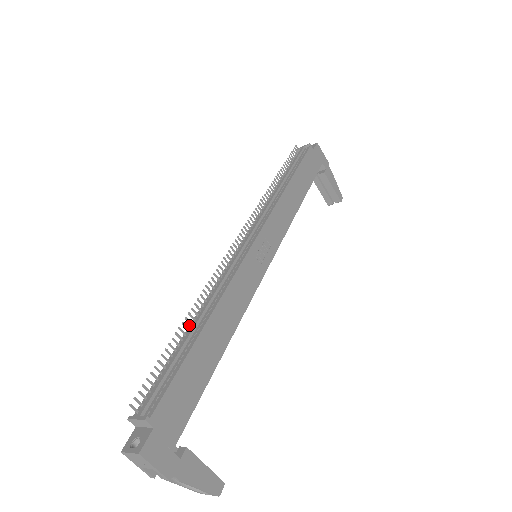
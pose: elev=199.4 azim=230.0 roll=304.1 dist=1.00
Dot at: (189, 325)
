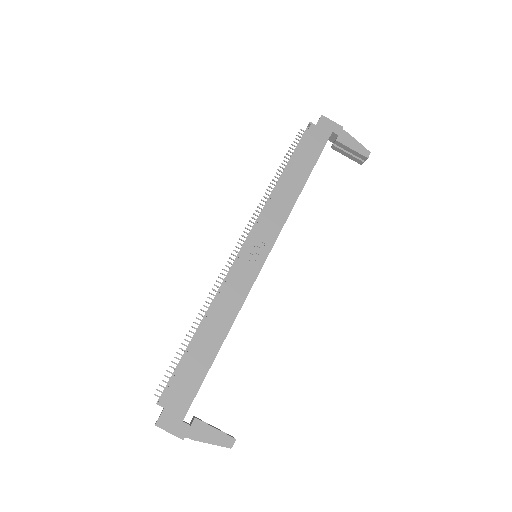
Dot at: occluded
